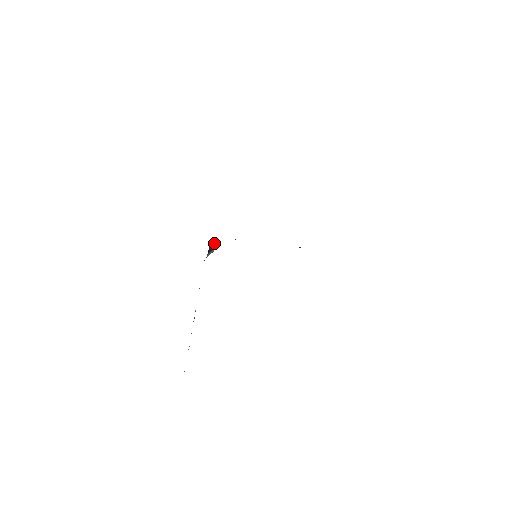
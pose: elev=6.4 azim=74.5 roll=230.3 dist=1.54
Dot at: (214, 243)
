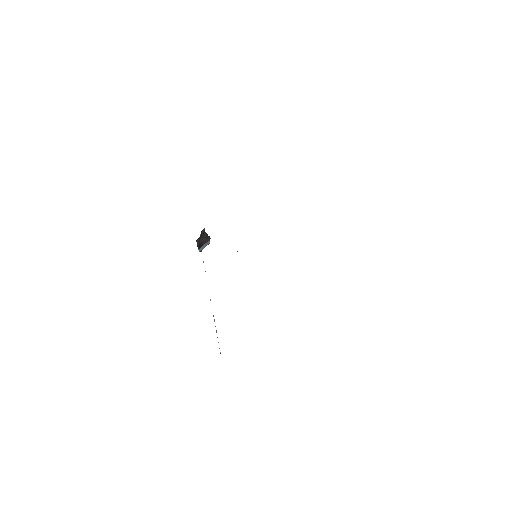
Dot at: (207, 234)
